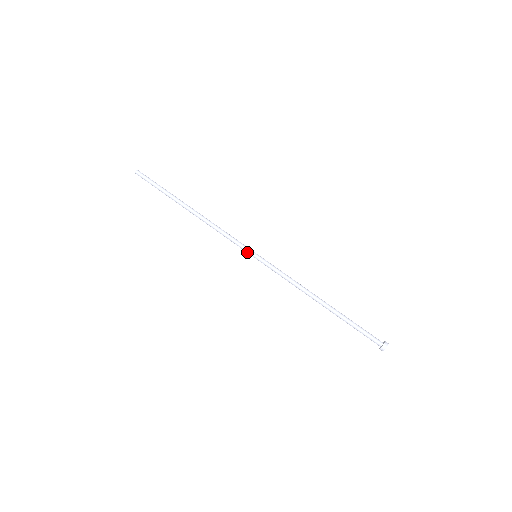
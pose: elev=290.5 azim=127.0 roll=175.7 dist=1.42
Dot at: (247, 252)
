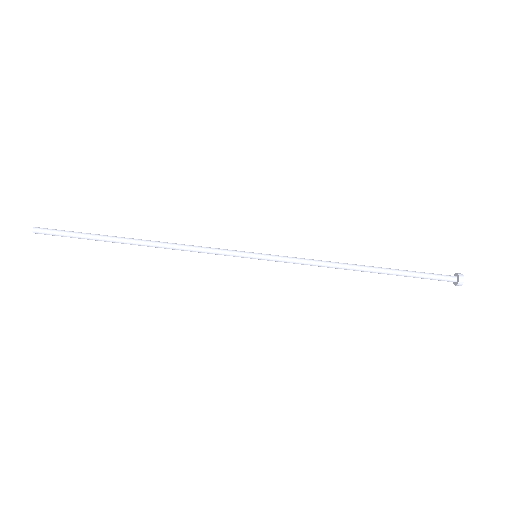
Dot at: occluded
